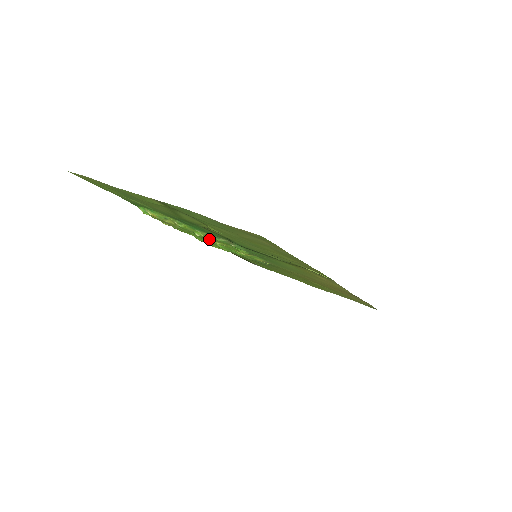
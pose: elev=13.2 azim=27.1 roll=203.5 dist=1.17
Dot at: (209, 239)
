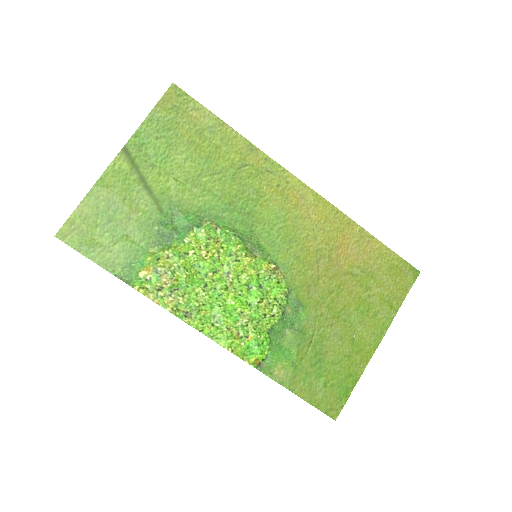
Dot at: (203, 250)
